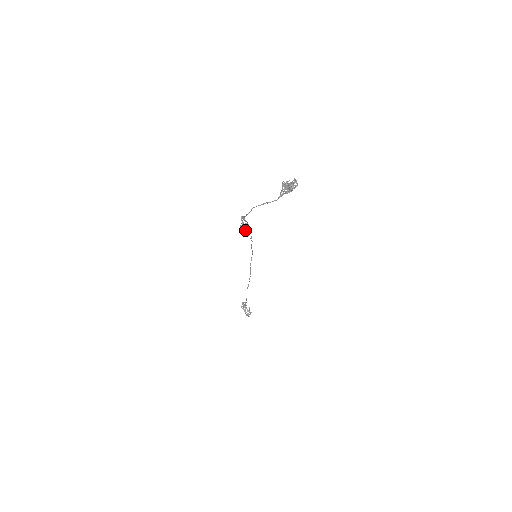
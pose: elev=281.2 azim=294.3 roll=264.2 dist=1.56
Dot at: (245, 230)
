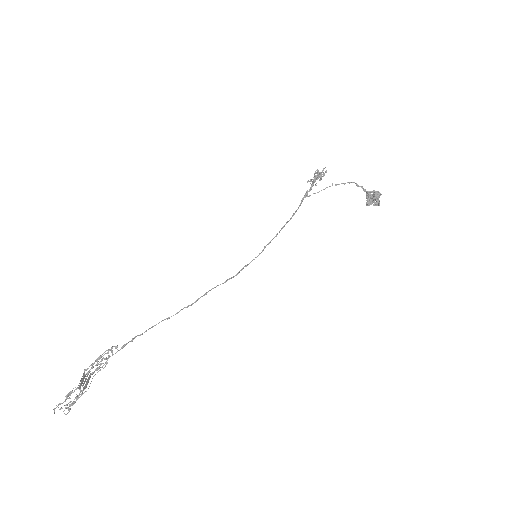
Dot at: (325, 167)
